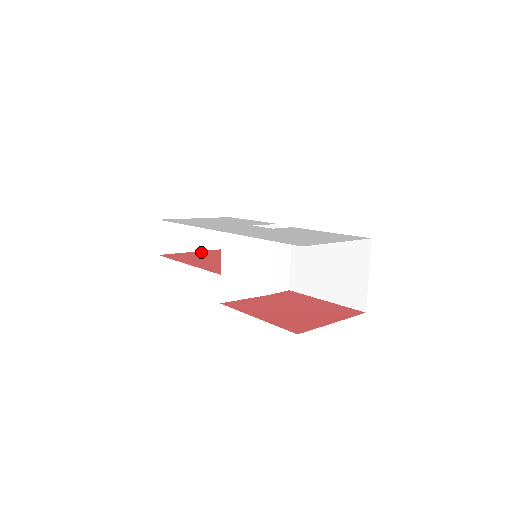
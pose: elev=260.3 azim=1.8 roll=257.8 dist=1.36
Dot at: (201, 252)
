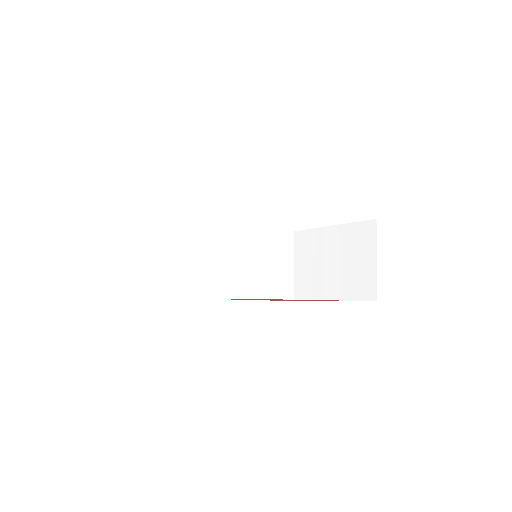
Dot at: occluded
